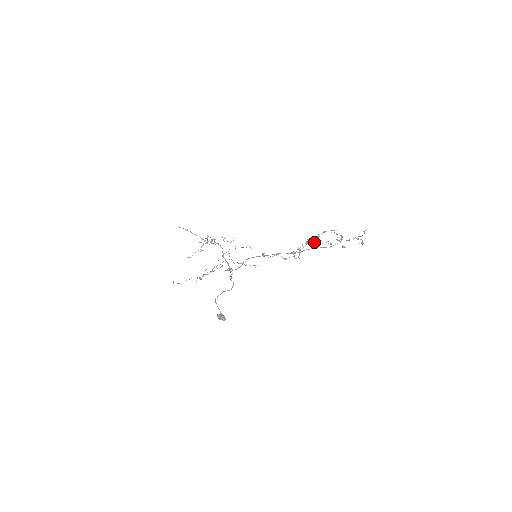
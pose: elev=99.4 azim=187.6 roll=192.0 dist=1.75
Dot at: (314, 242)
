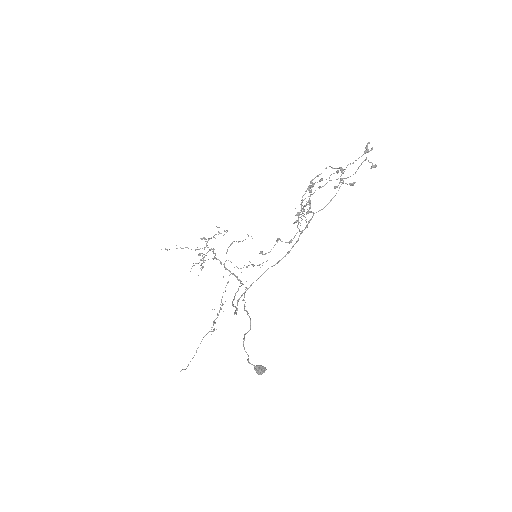
Dot at: (310, 202)
